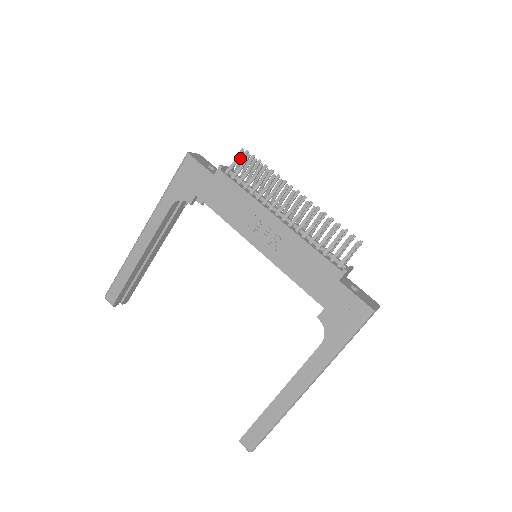
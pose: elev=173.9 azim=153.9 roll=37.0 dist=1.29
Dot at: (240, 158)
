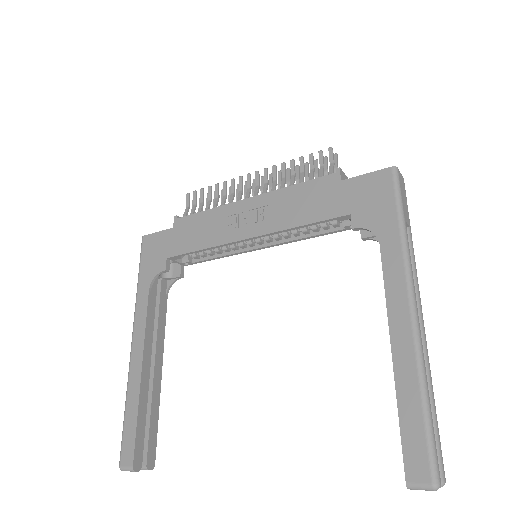
Dot at: occluded
